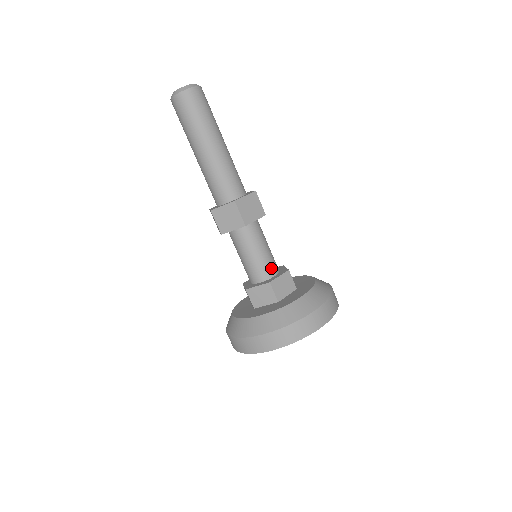
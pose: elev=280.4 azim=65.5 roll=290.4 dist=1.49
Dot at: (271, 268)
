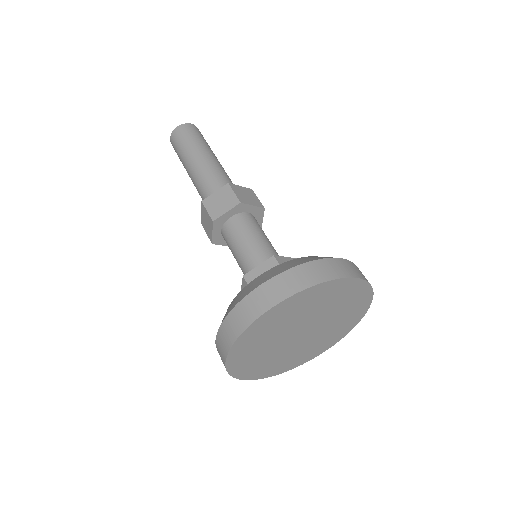
Dot at: occluded
